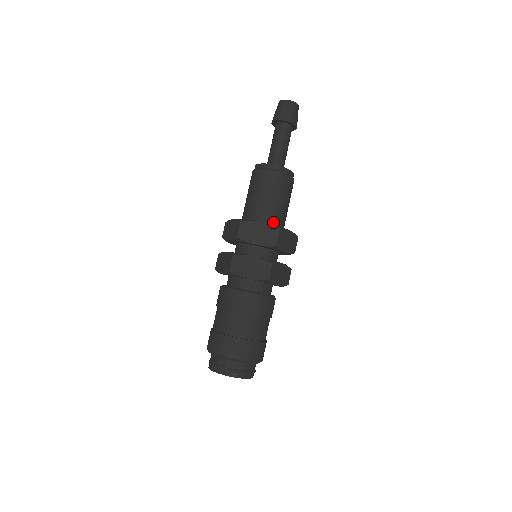
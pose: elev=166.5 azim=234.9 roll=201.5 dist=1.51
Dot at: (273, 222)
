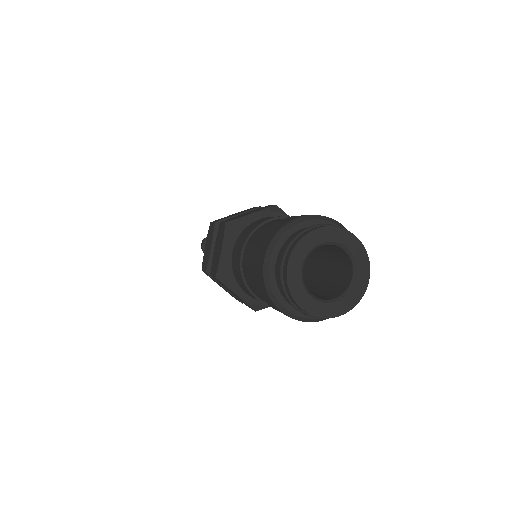
Dot at: occluded
